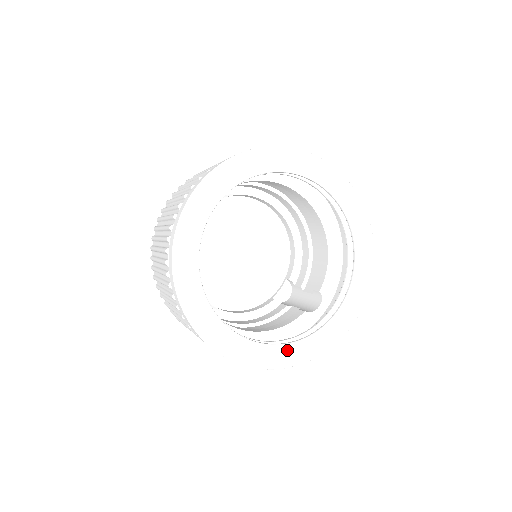
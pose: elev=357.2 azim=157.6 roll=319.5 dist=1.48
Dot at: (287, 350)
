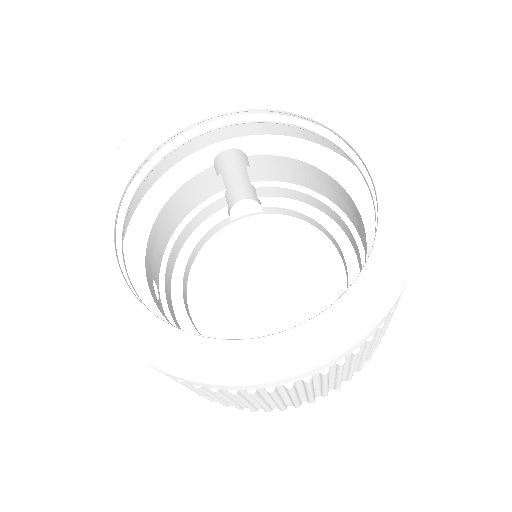
Dot at: (154, 328)
